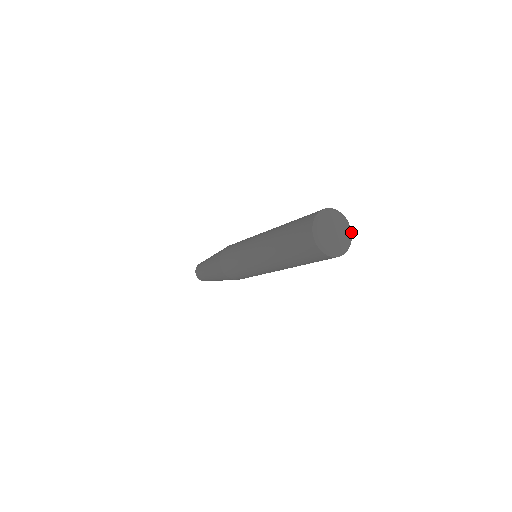
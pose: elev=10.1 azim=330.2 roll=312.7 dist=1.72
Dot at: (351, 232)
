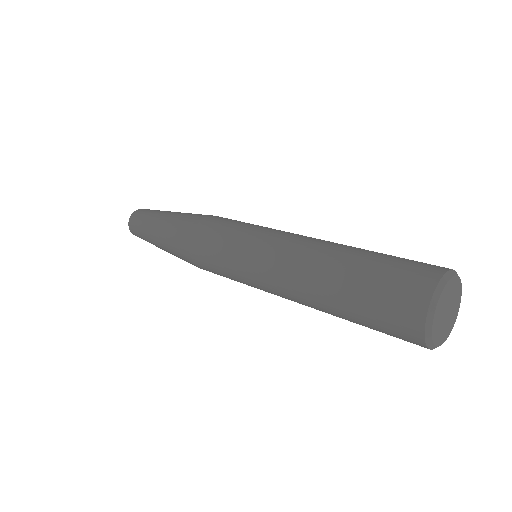
Dot at: occluded
